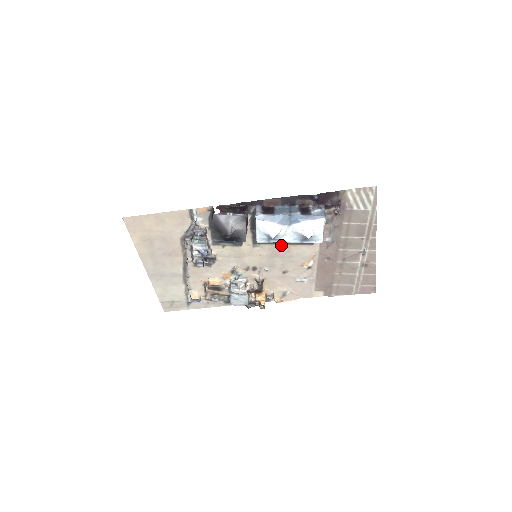
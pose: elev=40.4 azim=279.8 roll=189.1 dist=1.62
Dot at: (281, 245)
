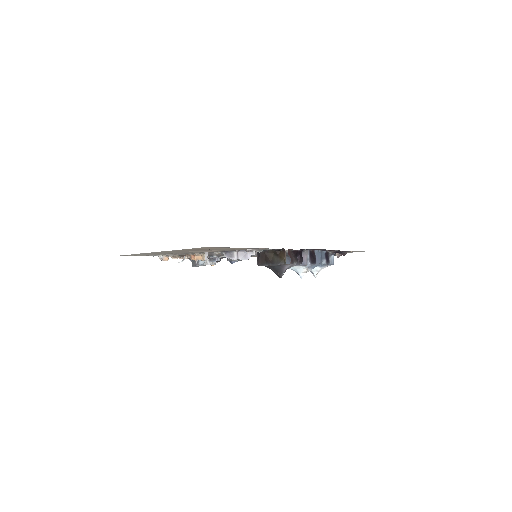
Dot at: occluded
